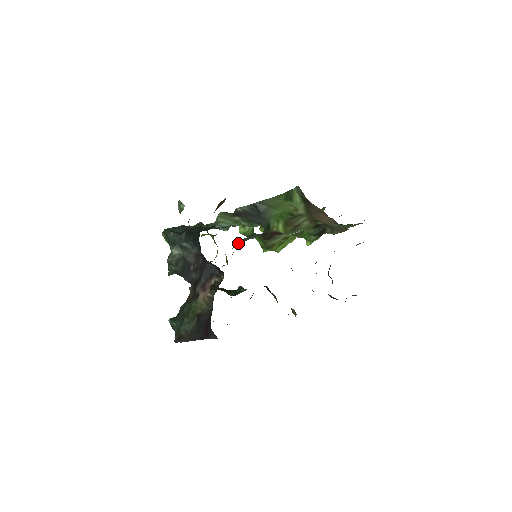
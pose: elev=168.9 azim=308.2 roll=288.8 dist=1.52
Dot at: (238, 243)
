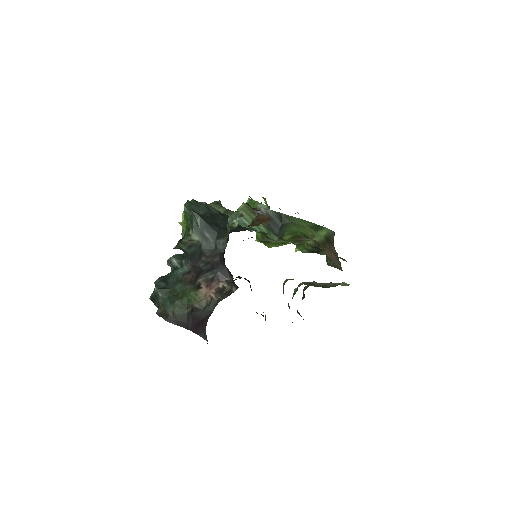
Dot at: occluded
